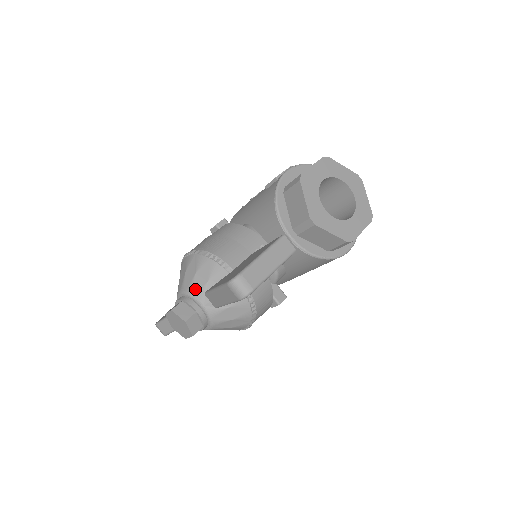
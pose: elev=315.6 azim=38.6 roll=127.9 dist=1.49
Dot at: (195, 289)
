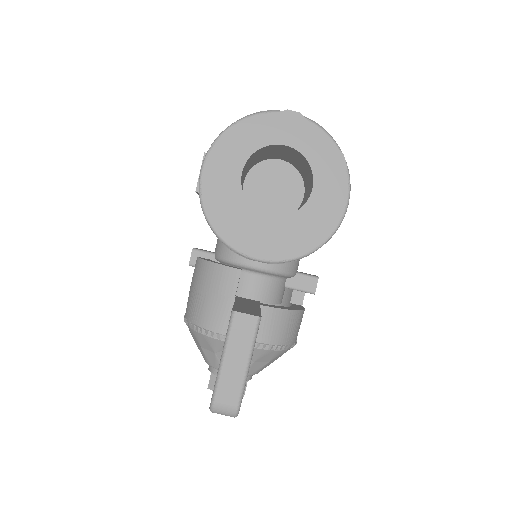
Dot at: (211, 362)
